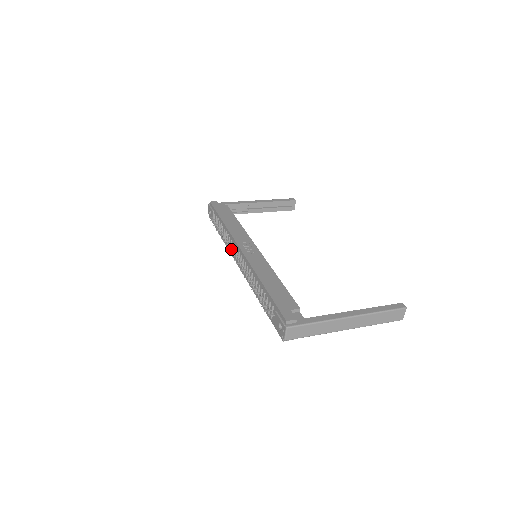
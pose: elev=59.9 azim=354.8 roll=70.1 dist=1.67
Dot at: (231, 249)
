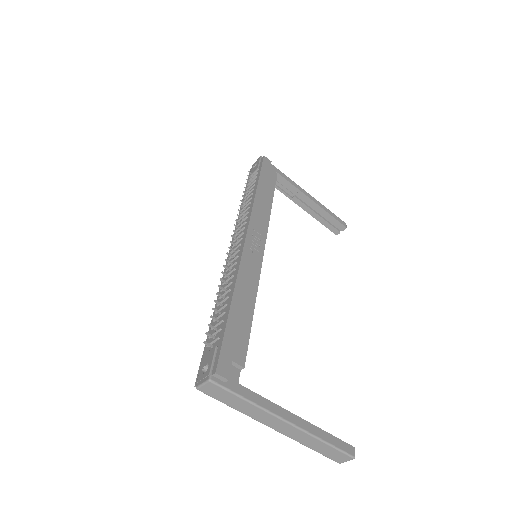
Dot at: occluded
